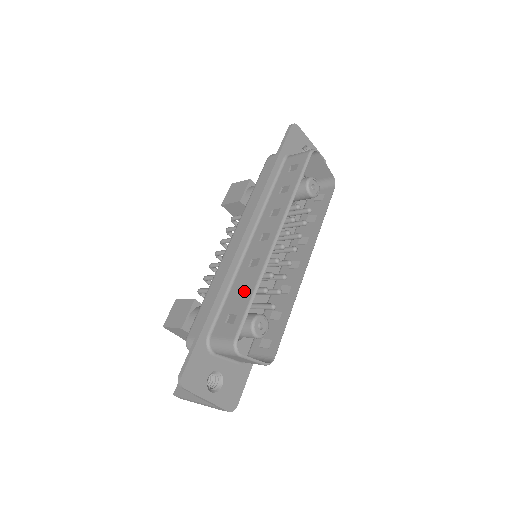
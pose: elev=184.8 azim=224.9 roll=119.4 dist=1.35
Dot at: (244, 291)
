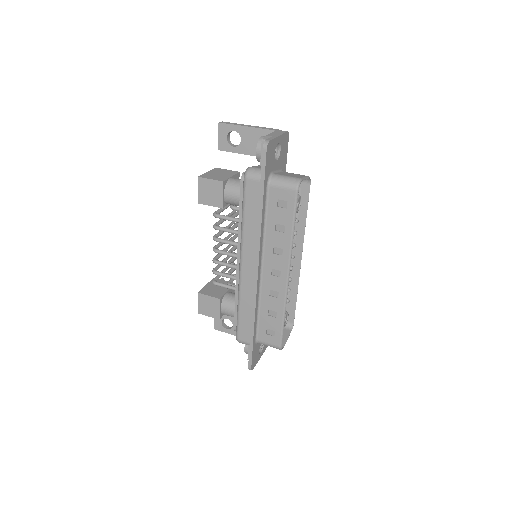
Dot at: (274, 315)
